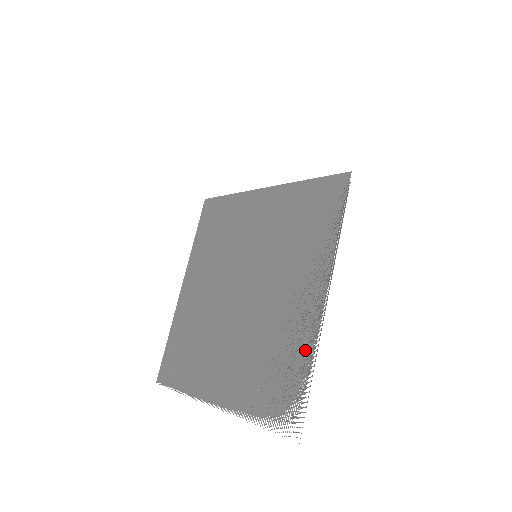
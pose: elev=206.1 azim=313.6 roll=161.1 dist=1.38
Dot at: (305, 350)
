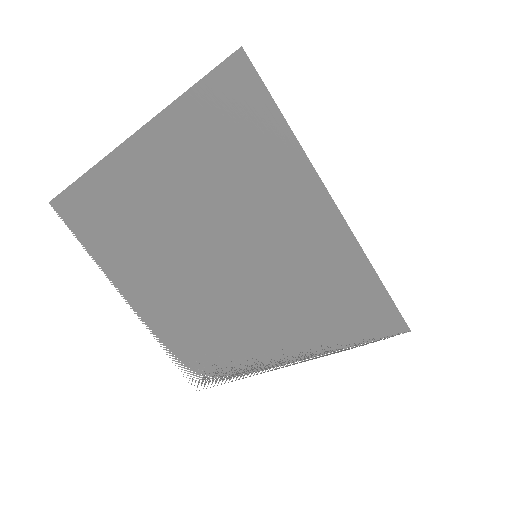
Dot at: (240, 367)
